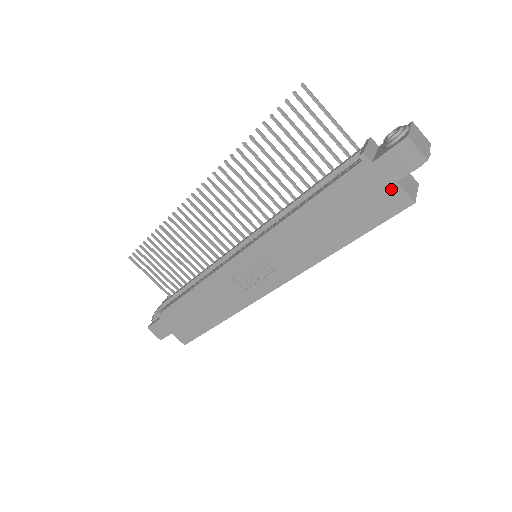
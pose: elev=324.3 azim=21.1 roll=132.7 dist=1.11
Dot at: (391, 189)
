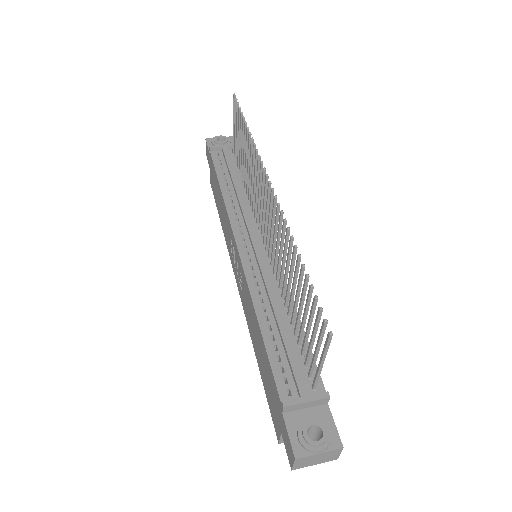
Dot at: (278, 425)
